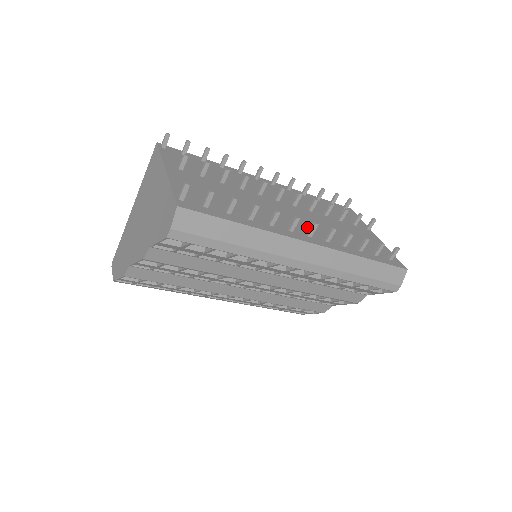
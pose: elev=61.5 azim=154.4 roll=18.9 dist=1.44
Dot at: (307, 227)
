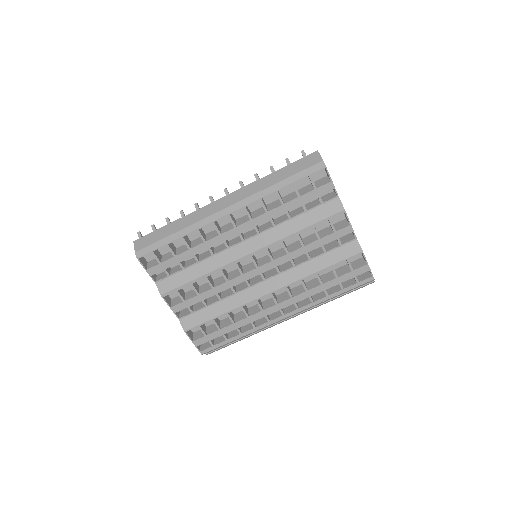
Dot at: occluded
